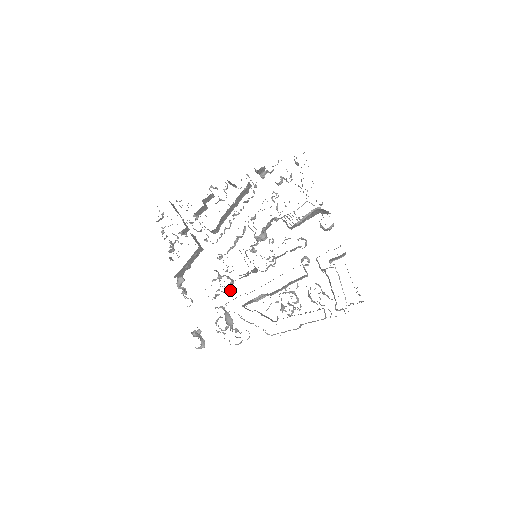
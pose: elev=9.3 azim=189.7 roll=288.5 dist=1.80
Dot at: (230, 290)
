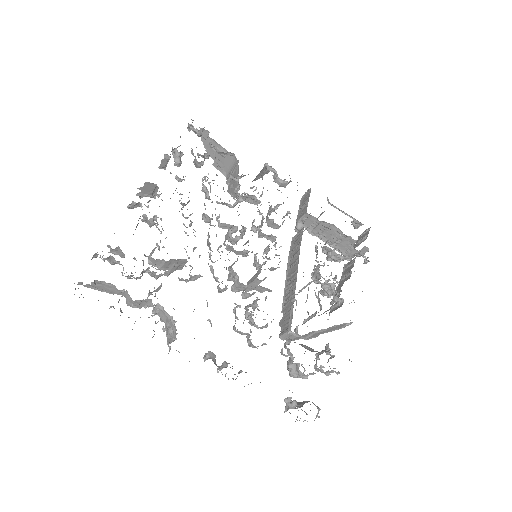
Dot at: occluded
